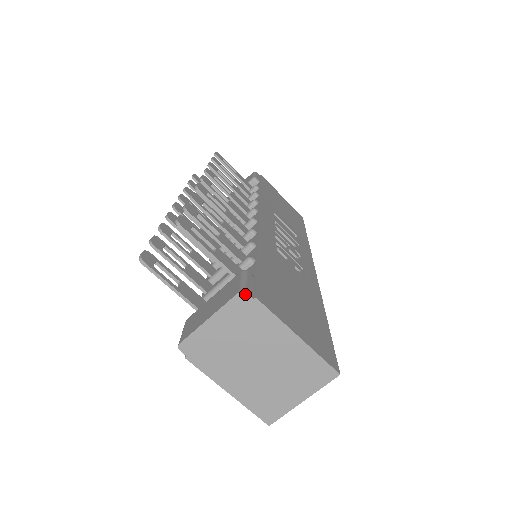
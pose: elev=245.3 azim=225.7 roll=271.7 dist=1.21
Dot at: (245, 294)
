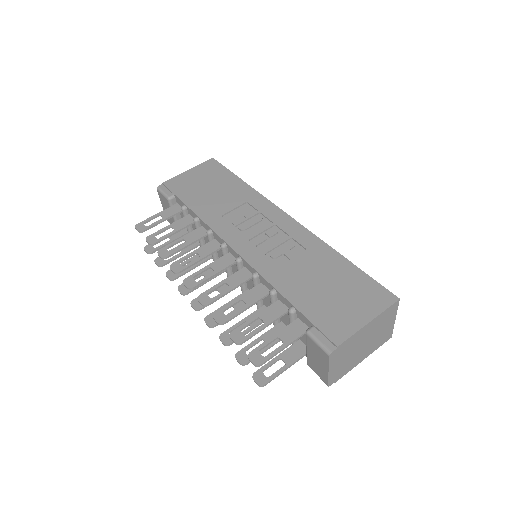
Dot at: (332, 353)
